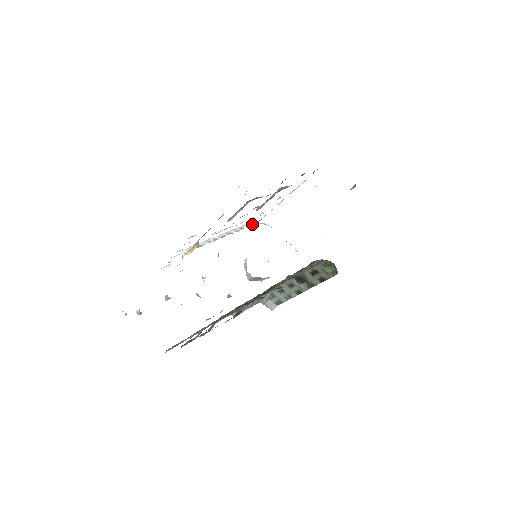
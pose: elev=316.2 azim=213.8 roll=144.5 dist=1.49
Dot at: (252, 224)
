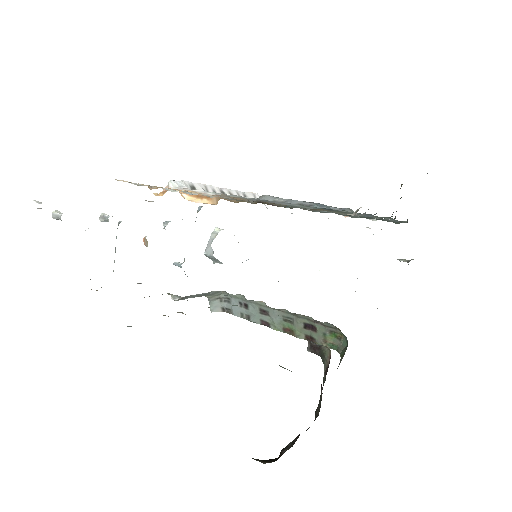
Dot at: occluded
